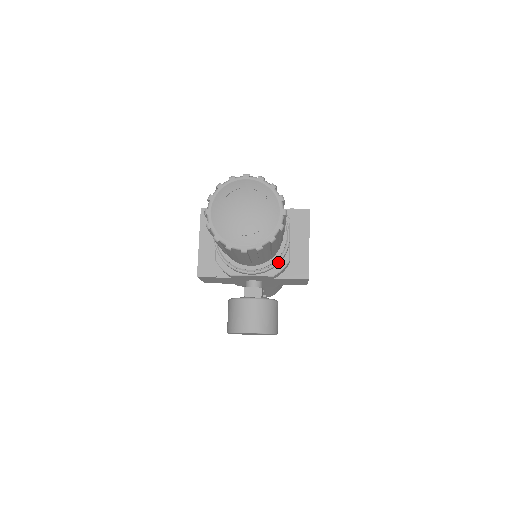
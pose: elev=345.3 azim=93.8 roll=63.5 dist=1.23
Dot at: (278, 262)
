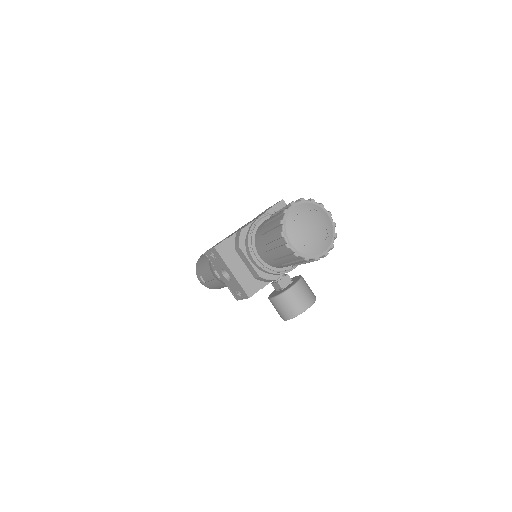
Dot at: occluded
